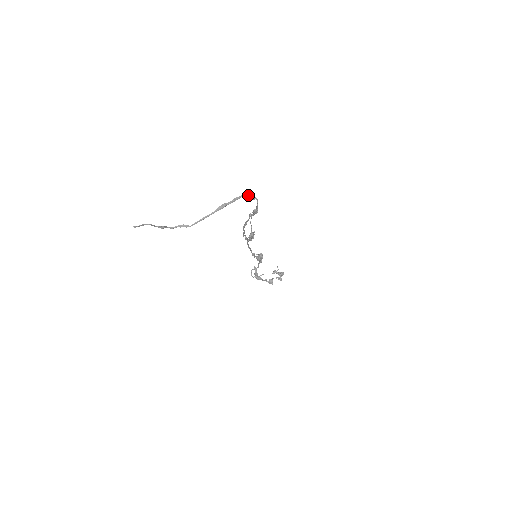
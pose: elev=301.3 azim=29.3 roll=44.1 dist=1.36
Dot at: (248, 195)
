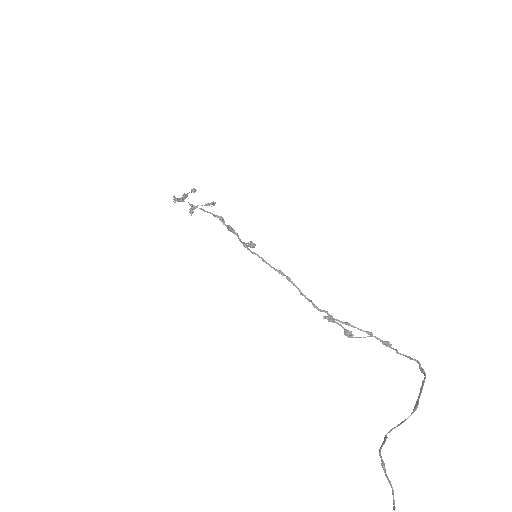
Dot at: (425, 373)
